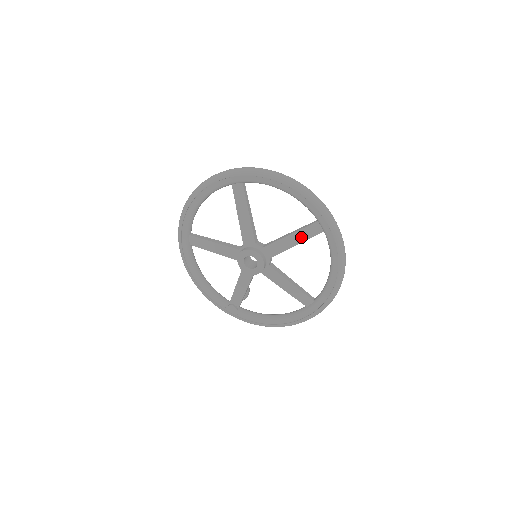
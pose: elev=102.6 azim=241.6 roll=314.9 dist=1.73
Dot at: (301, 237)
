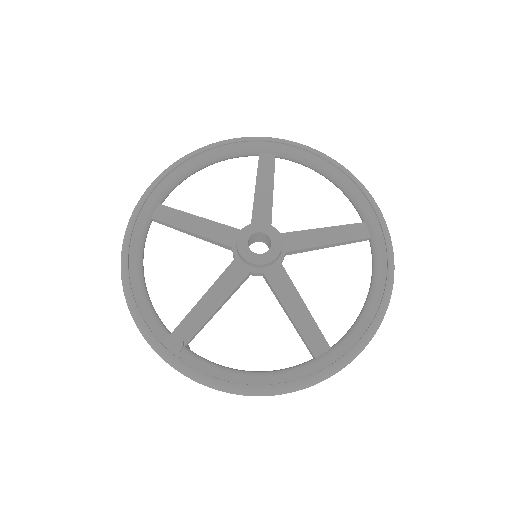
Dot at: (339, 235)
